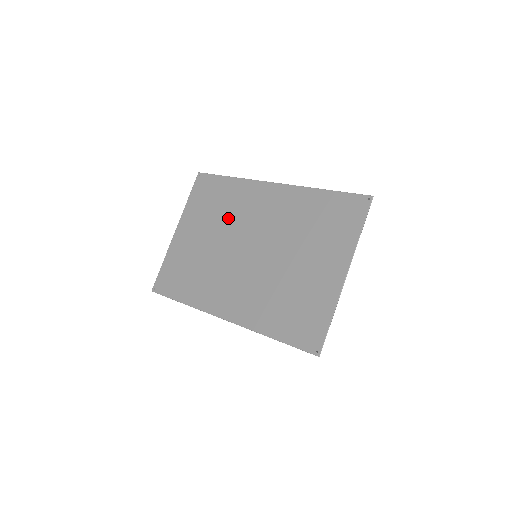
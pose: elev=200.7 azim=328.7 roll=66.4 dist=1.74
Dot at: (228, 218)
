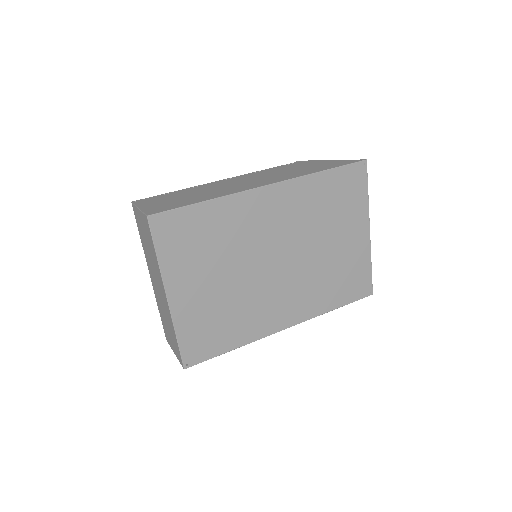
Dot at: (235, 247)
